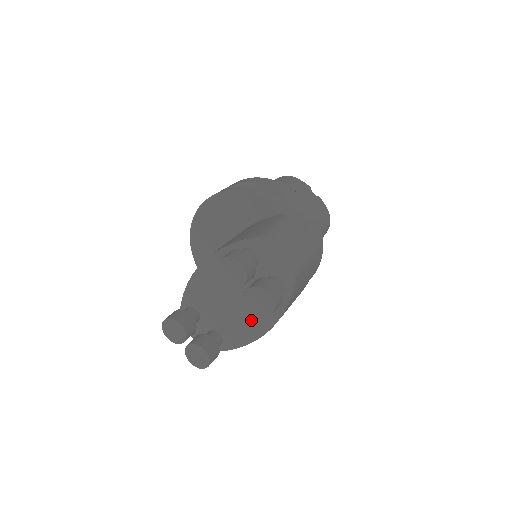
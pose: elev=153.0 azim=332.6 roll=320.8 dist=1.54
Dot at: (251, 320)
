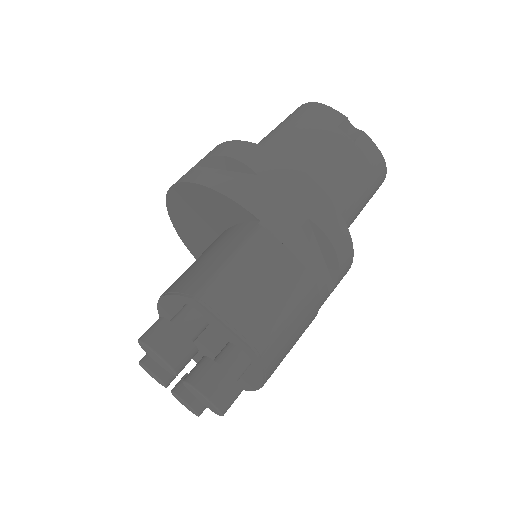
Dot at: occluded
